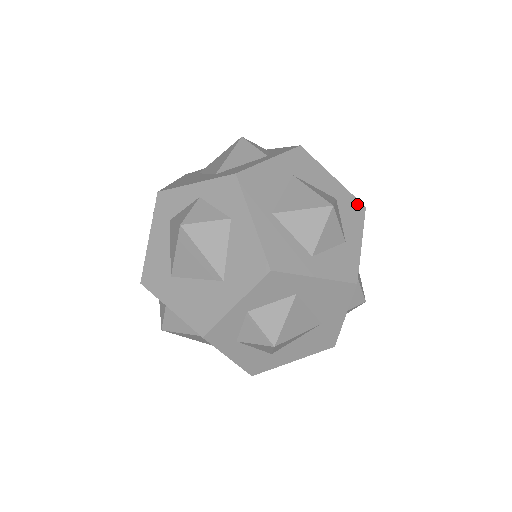
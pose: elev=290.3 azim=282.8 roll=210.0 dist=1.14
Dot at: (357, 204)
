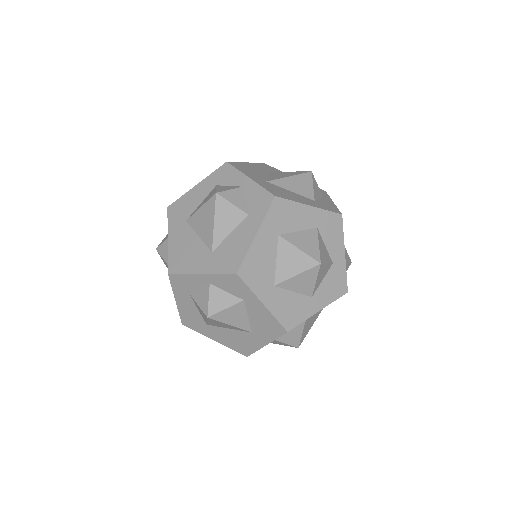
Dot at: (335, 218)
